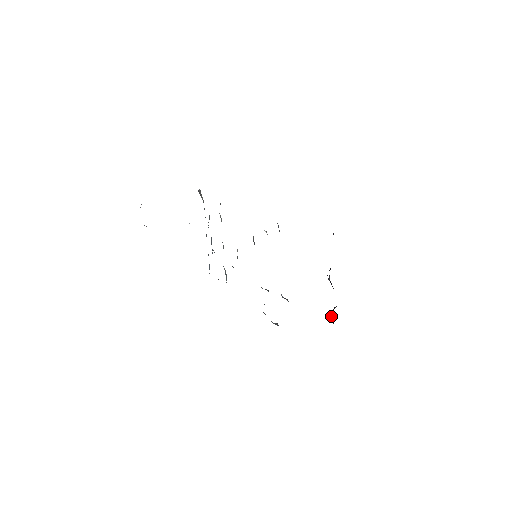
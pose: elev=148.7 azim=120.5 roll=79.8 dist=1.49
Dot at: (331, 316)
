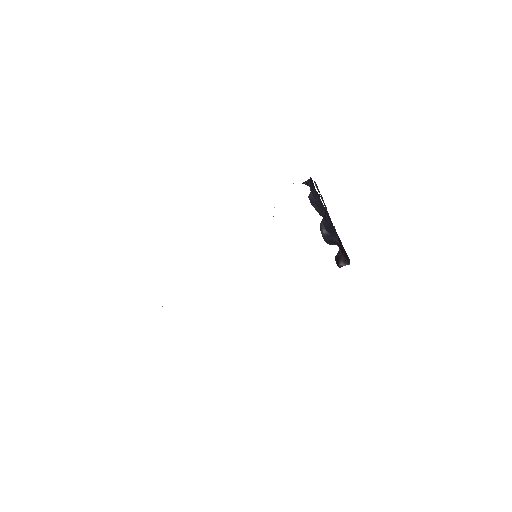
Dot at: (341, 259)
